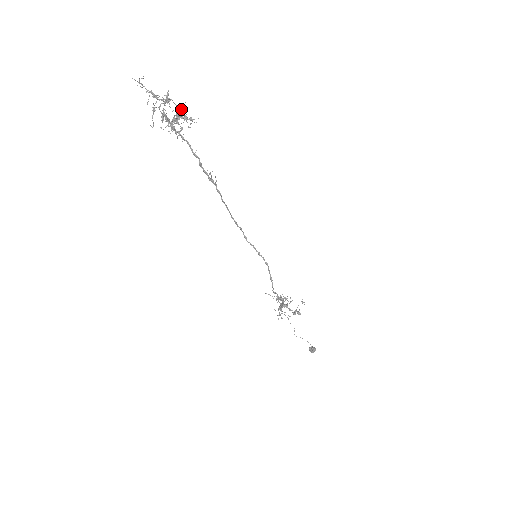
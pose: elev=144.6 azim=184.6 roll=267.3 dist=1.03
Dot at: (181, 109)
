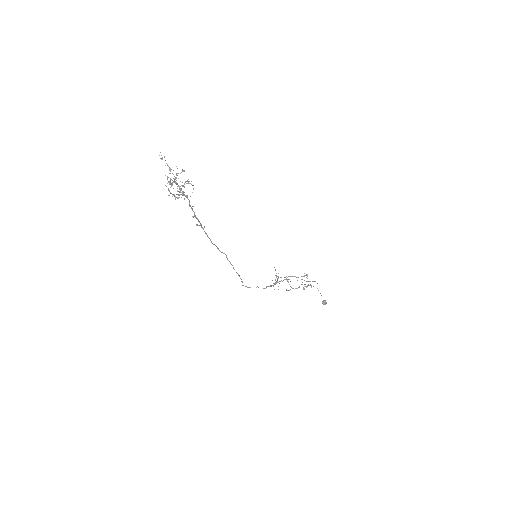
Dot at: (177, 191)
